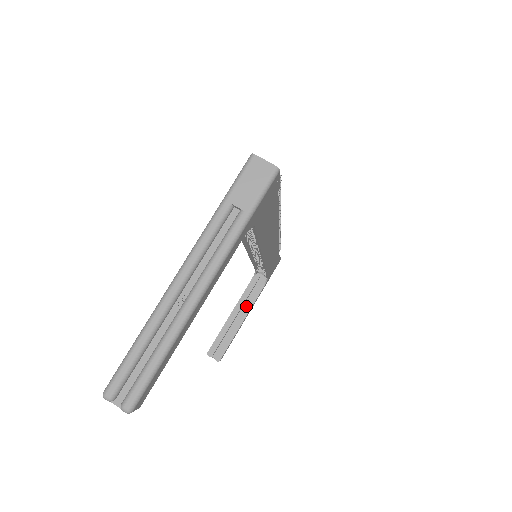
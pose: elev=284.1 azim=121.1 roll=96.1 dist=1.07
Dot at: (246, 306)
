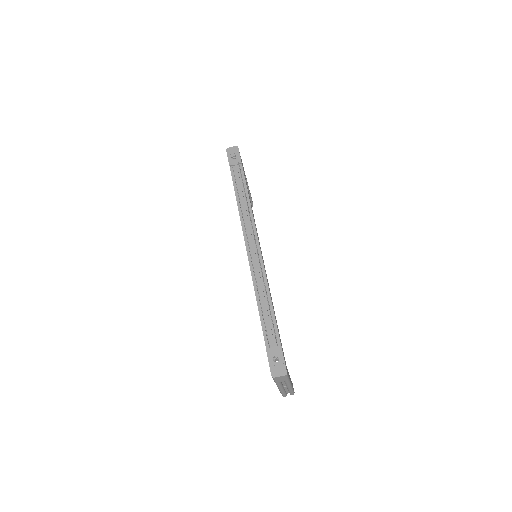
Dot at: occluded
